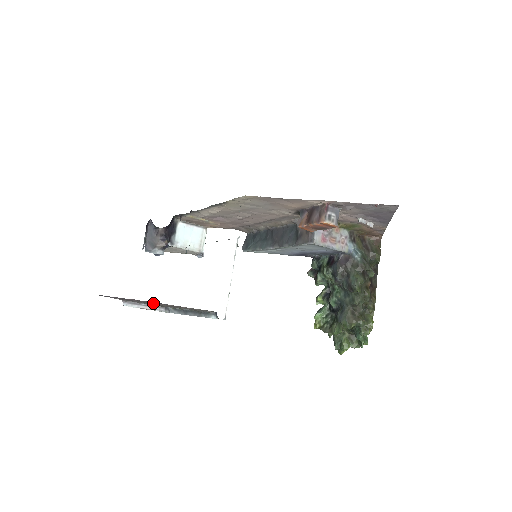
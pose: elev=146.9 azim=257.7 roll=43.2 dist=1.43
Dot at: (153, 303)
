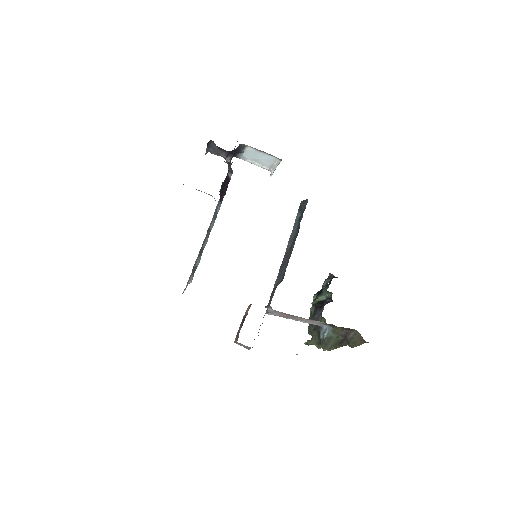
Dot at: occluded
